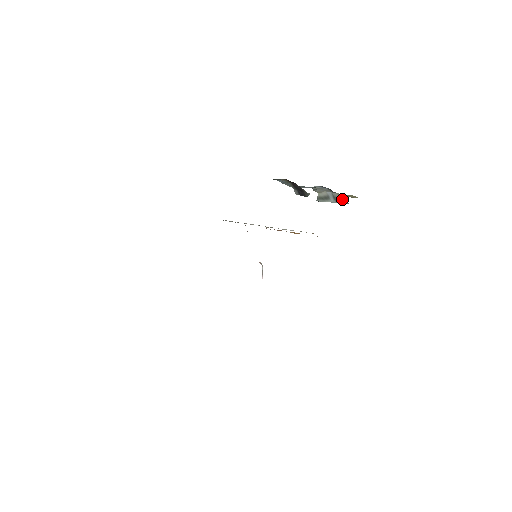
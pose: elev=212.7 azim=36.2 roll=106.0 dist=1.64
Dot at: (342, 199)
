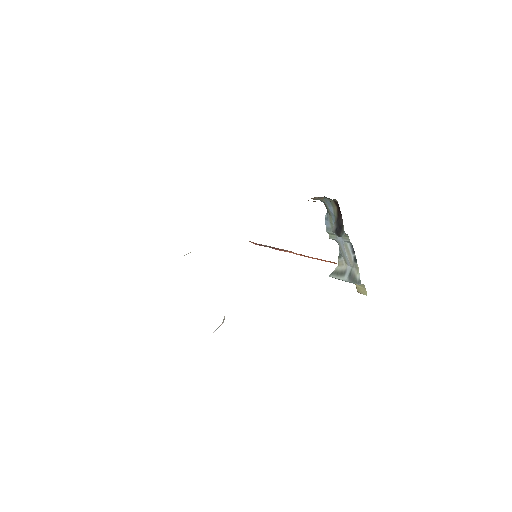
Dot at: (357, 277)
